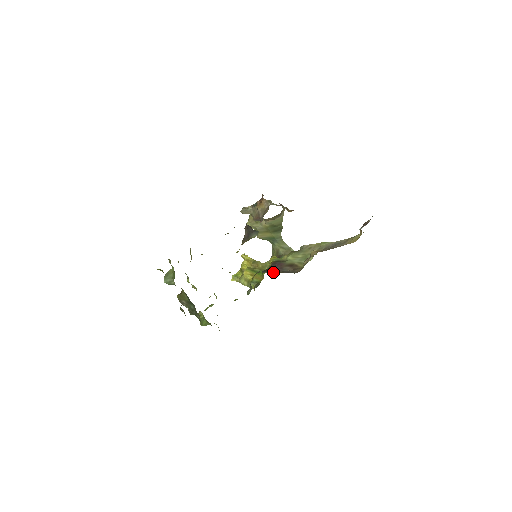
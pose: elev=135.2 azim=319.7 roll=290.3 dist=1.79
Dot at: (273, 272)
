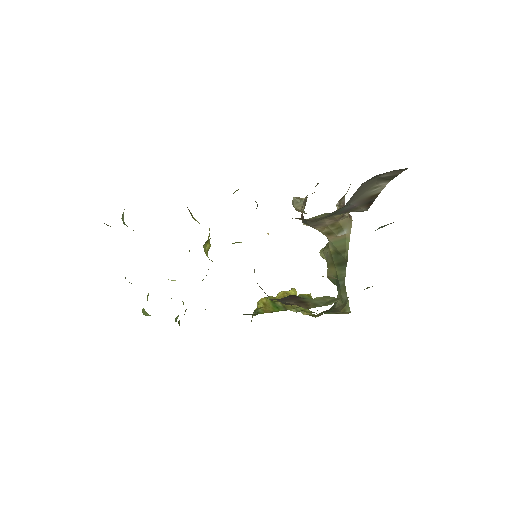
Dot at: occluded
